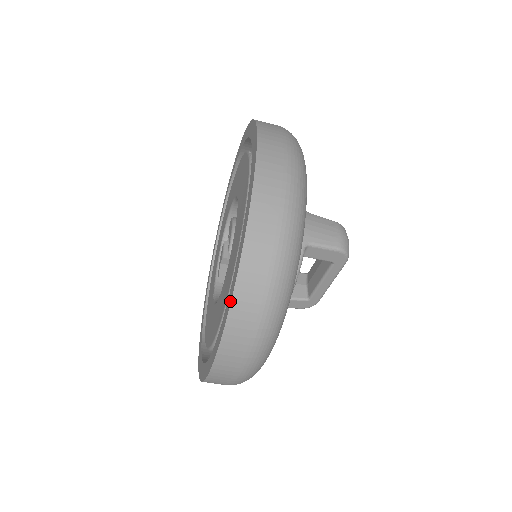
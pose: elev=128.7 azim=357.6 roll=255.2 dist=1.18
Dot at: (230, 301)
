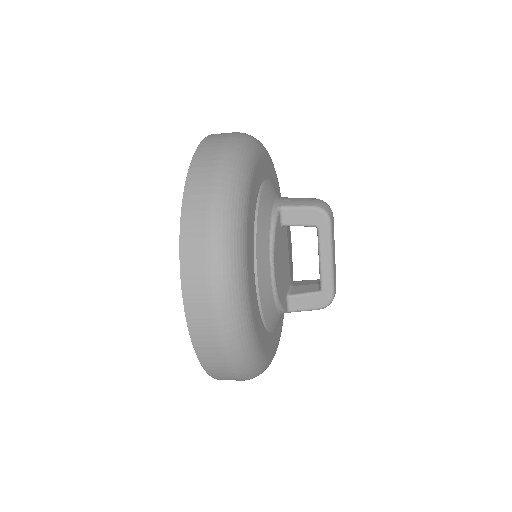
Dot at: (181, 216)
